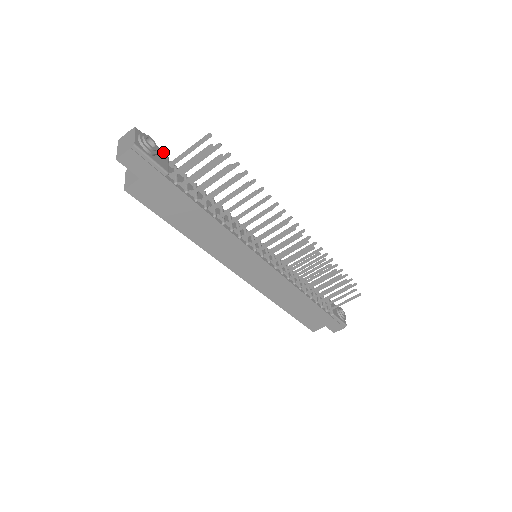
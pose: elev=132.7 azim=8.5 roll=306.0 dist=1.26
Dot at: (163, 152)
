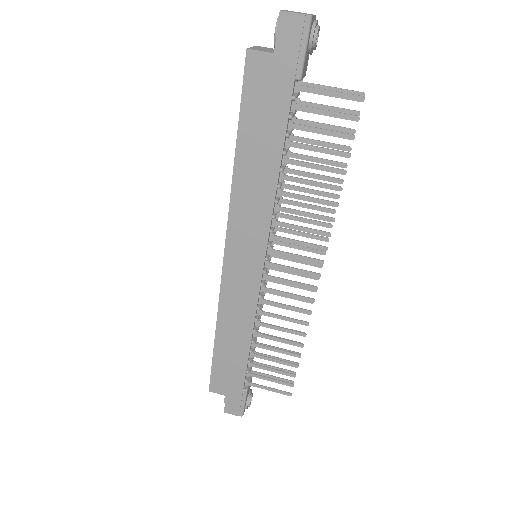
Dot at: (307, 65)
